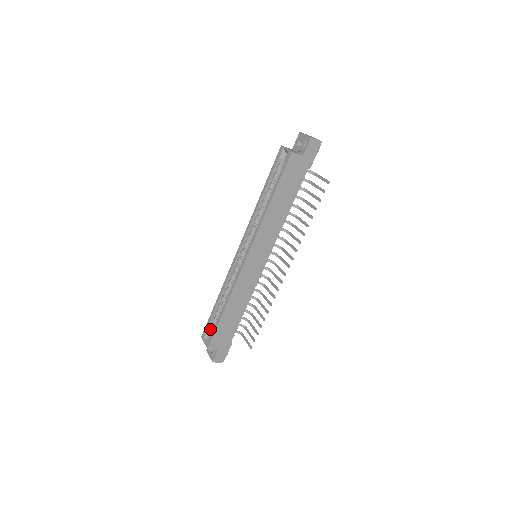
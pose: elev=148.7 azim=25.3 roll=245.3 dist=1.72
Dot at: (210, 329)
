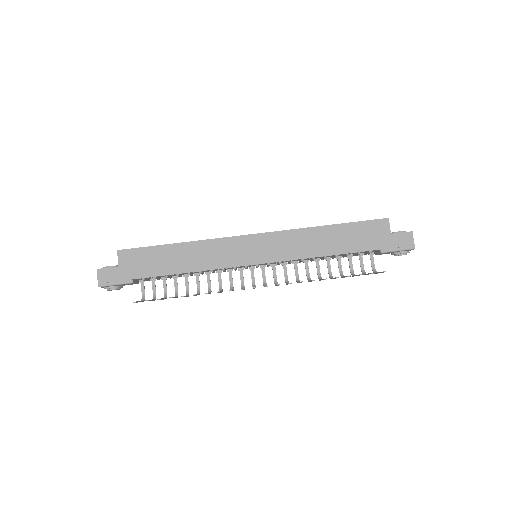
Dot at: occluded
